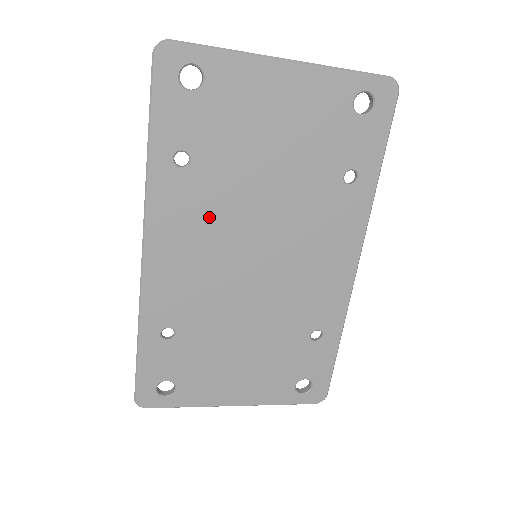
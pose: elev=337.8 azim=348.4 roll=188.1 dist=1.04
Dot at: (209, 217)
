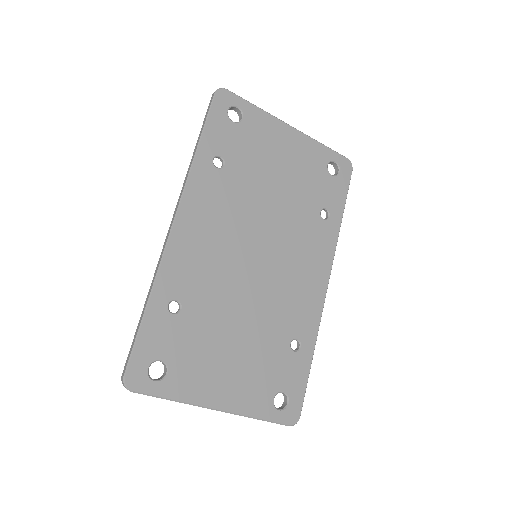
Dot at: (229, 210)
